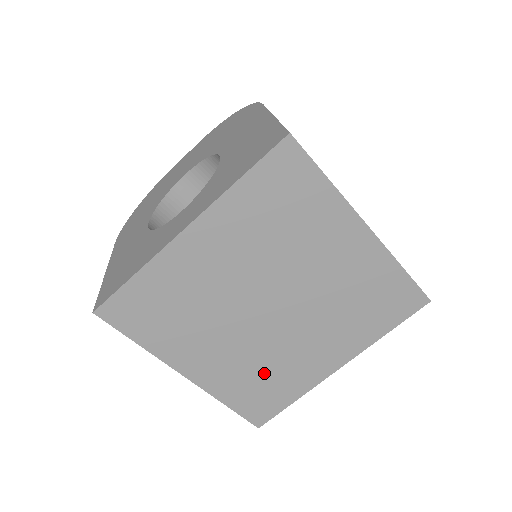
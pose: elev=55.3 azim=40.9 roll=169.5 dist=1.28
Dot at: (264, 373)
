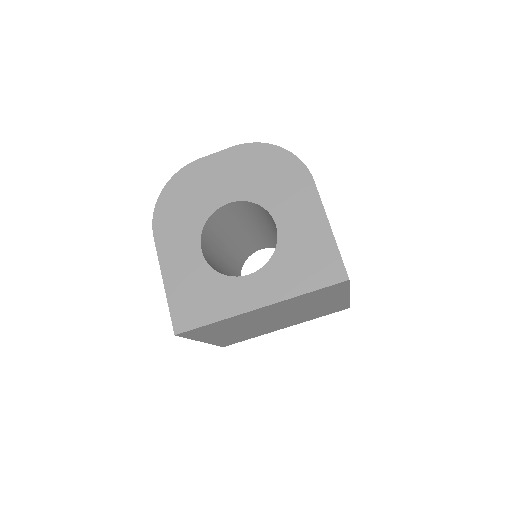
Dot at: (246, 335)
